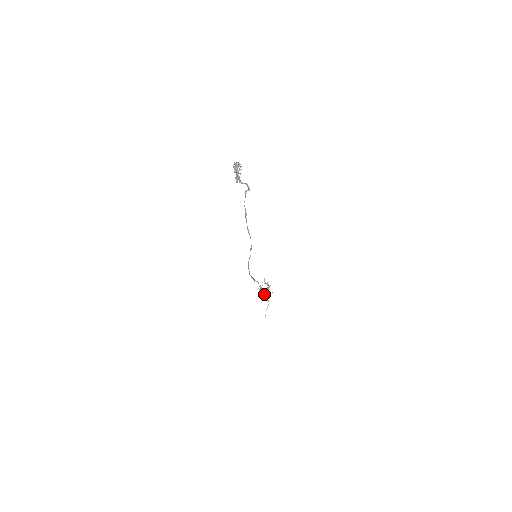
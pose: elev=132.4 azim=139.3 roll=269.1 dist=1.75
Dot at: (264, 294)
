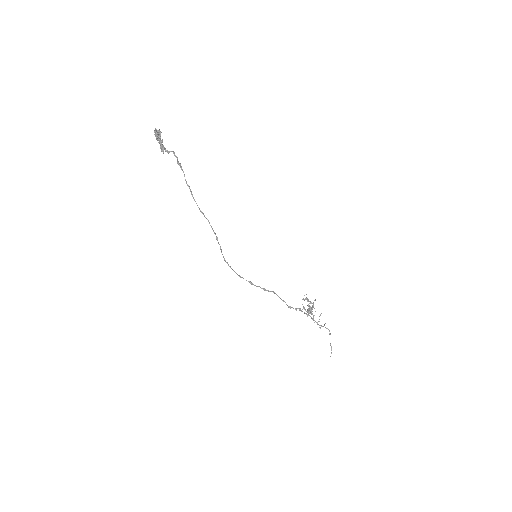
Dot at: occluded
